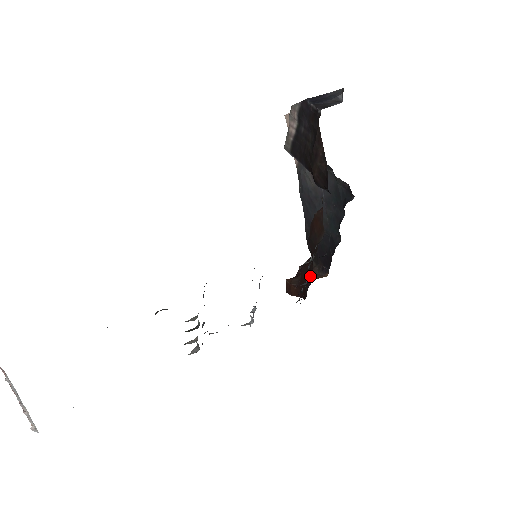
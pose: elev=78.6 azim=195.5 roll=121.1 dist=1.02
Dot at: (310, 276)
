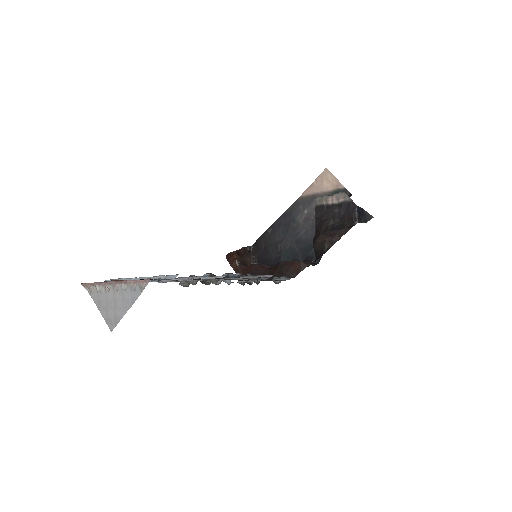
Dot at: (247, 261)
